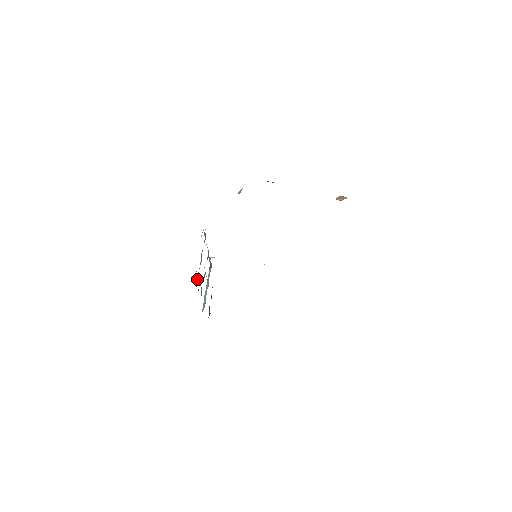
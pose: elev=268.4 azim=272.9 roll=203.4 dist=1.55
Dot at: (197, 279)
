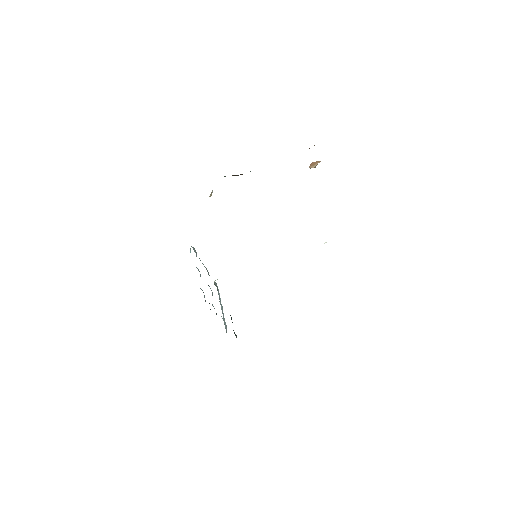
Dot at: occluded
